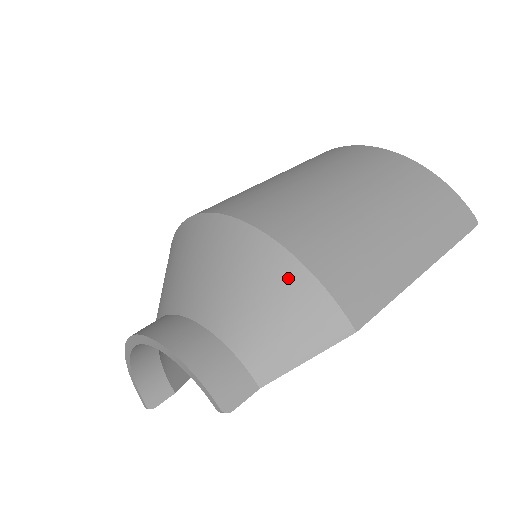
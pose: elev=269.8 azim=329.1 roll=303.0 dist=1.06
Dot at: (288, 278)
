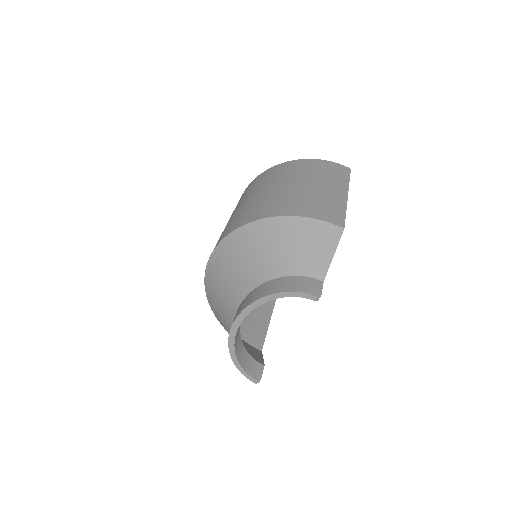
Dot at: (298, 227)
